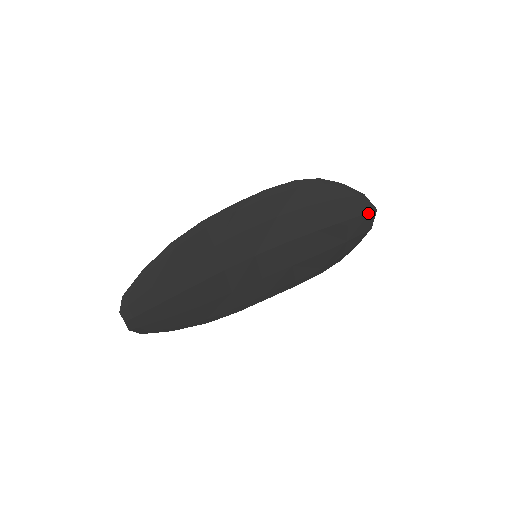
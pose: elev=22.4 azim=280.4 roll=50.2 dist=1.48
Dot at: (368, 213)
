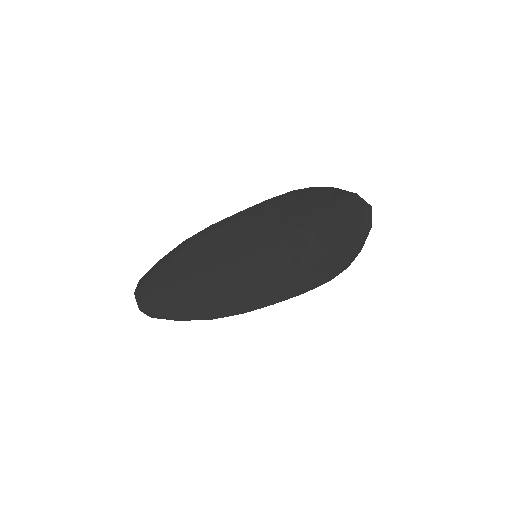
Dot at: (362, 211)
